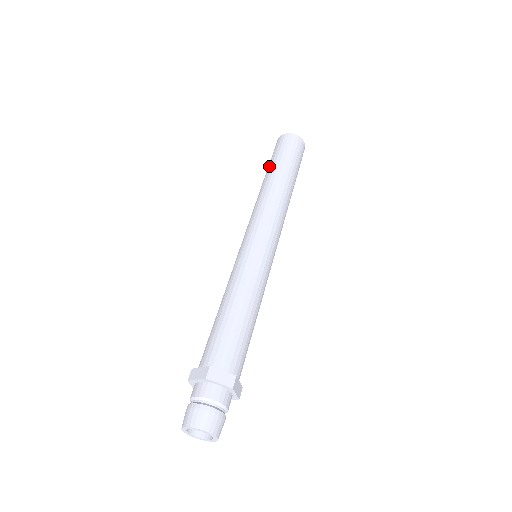
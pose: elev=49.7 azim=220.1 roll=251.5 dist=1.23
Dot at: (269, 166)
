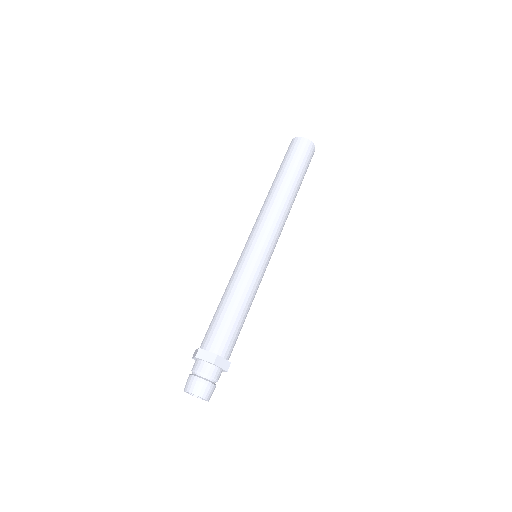
Dot at: (285, 169)
